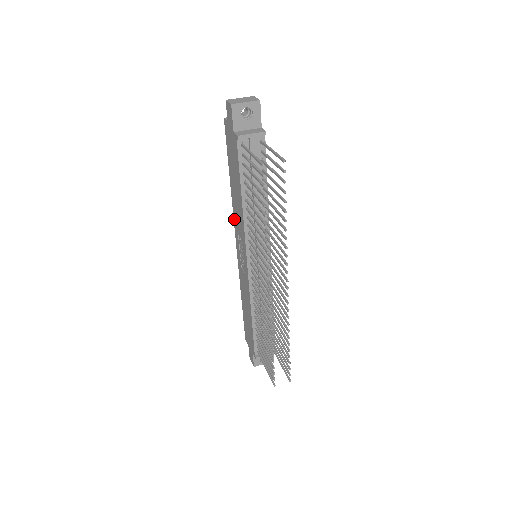
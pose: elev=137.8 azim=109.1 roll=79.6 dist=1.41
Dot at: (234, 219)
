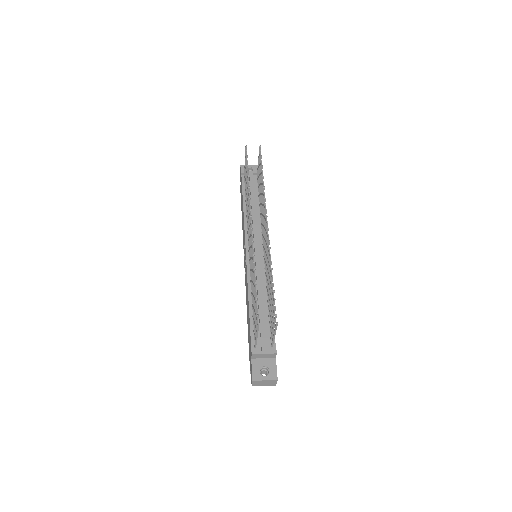
Dot at: (243, 246)
